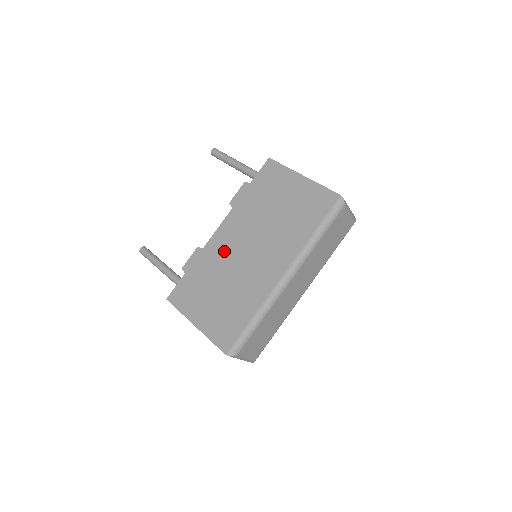
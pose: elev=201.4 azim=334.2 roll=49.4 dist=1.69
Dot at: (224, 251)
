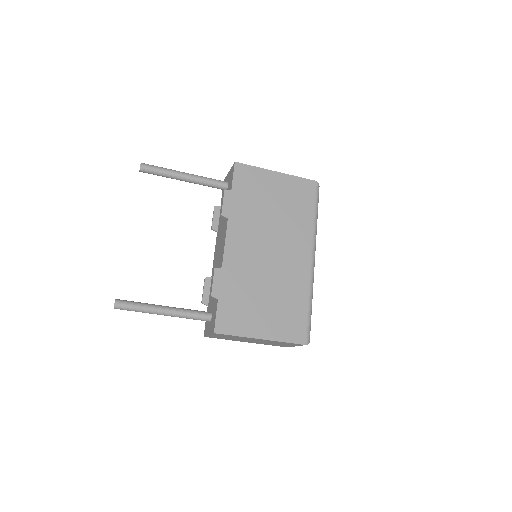
Dot at: (247, 261)
